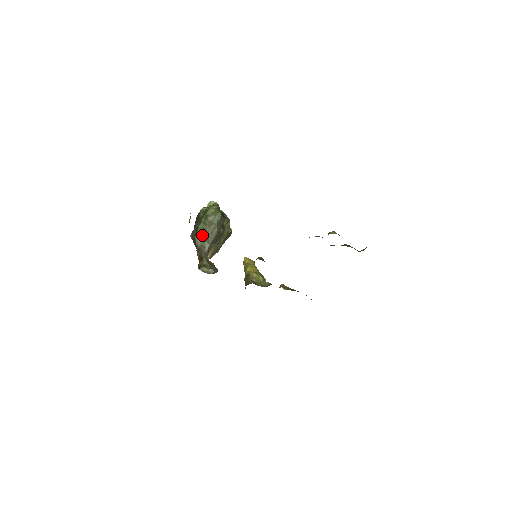
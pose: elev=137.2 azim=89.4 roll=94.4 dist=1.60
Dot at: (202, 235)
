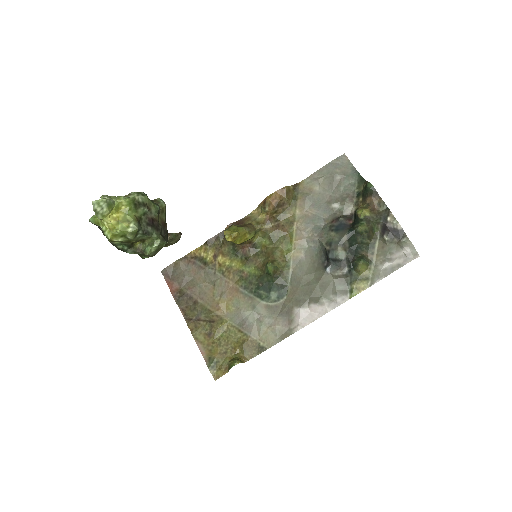
Dot at: occluded
